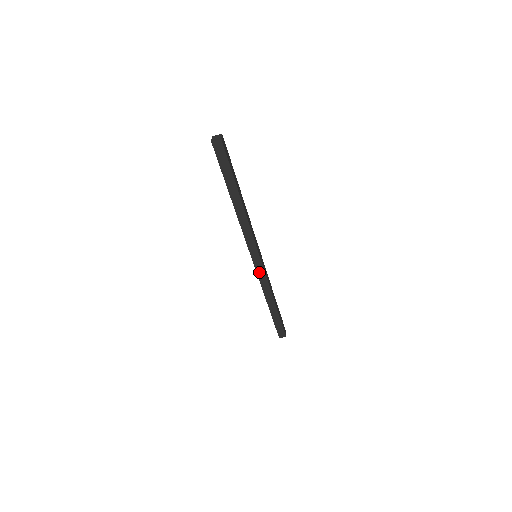
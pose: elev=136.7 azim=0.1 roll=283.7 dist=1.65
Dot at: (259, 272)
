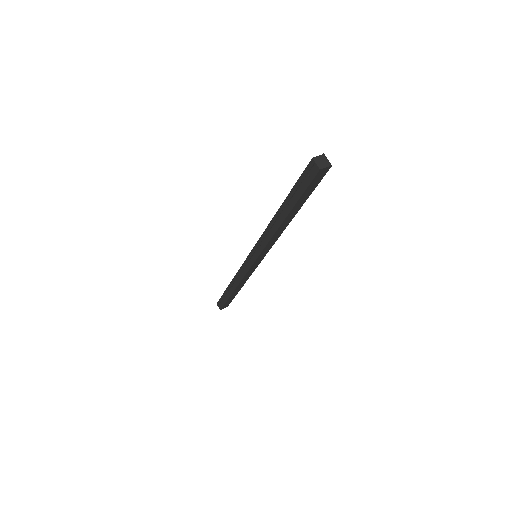
Dot at: (251, 269)
